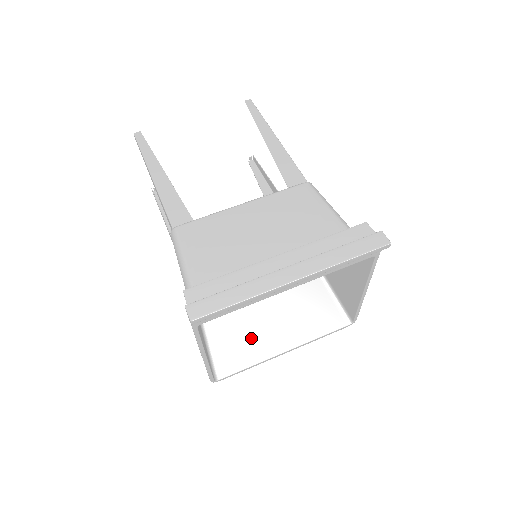
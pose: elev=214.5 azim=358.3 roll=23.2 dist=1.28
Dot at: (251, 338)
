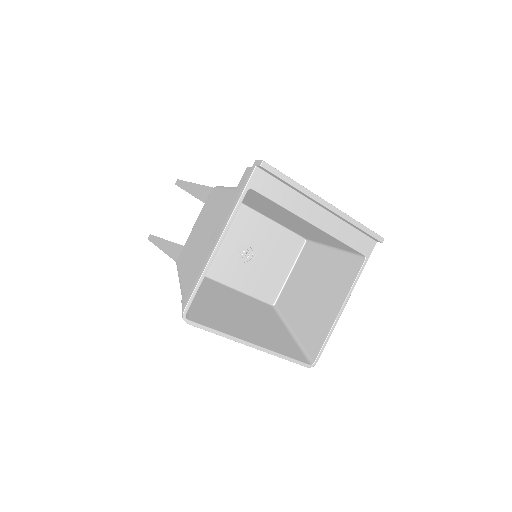
Dot at: (224, 318)
